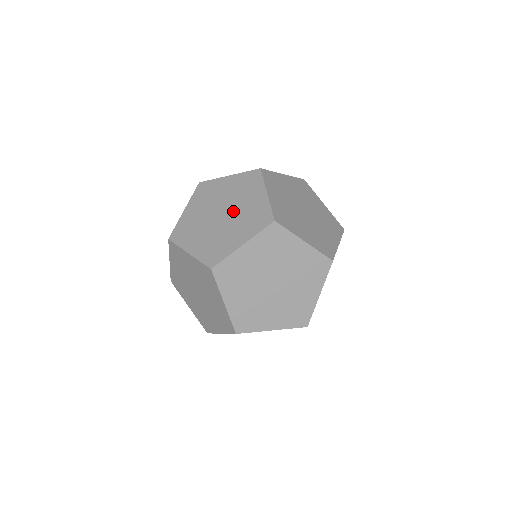
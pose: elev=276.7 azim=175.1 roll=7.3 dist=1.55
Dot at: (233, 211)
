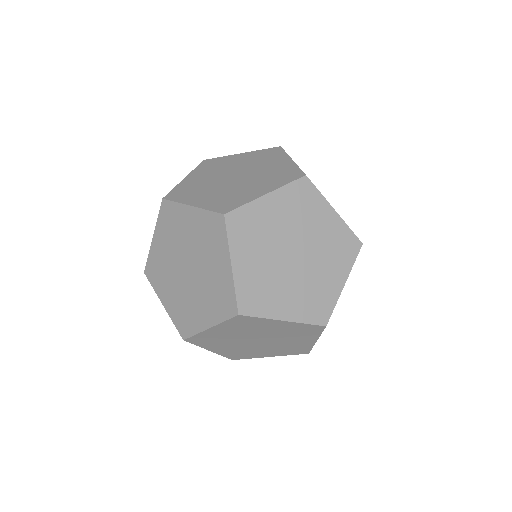
Dot at: (240, 169)
